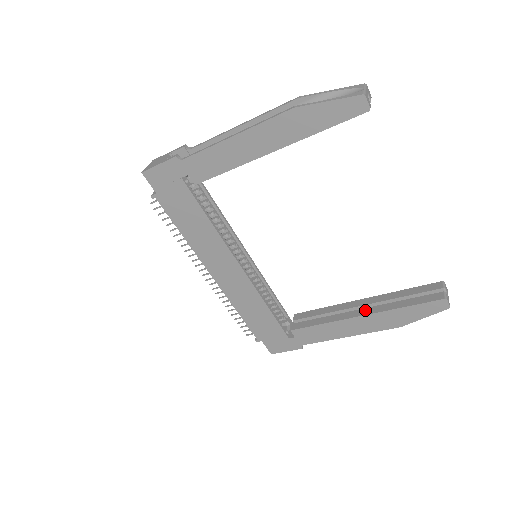
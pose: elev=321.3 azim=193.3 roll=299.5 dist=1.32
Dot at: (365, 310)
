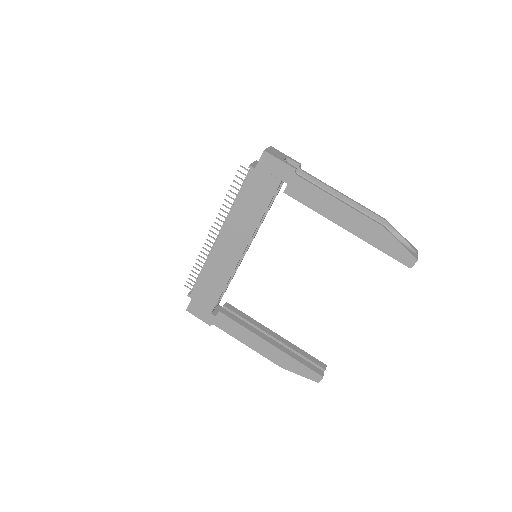
Dot at: (274, 342)
